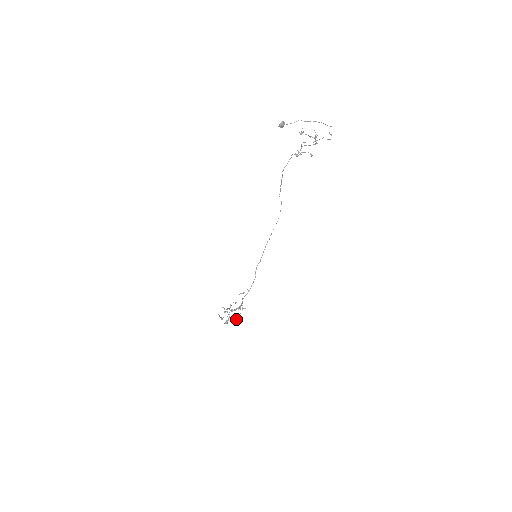
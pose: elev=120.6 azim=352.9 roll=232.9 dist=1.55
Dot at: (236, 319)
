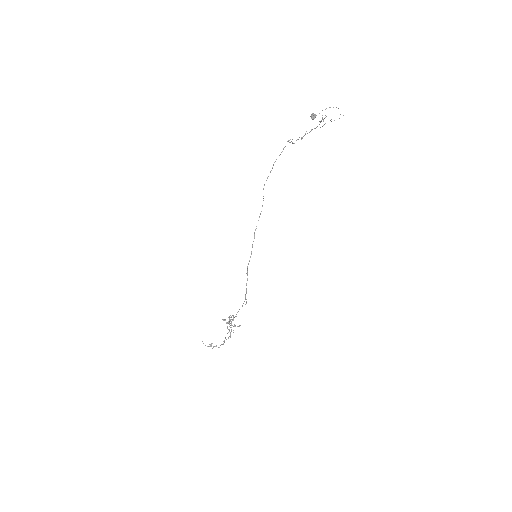
Dot at: occluded
